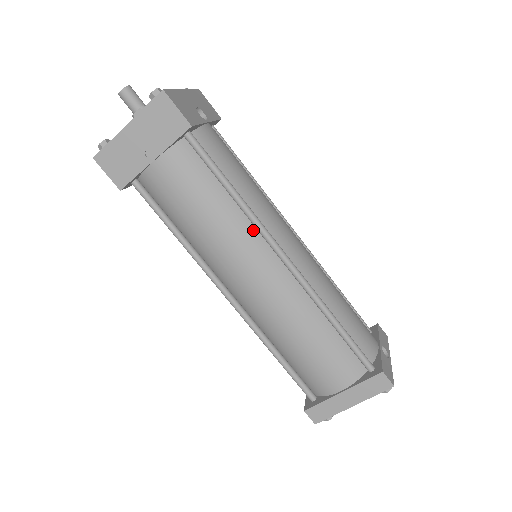
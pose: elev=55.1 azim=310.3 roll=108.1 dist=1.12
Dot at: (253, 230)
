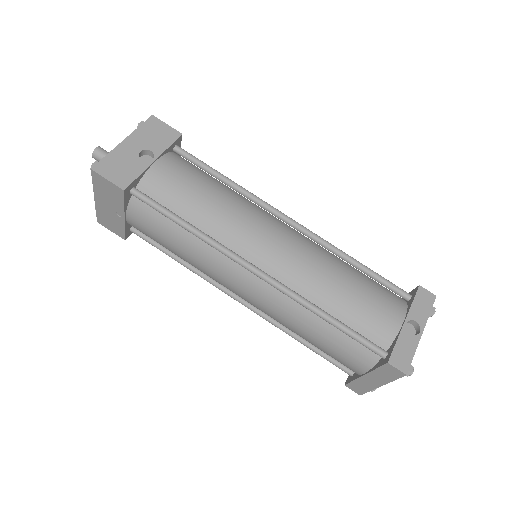
Dot at: (221, 252)
